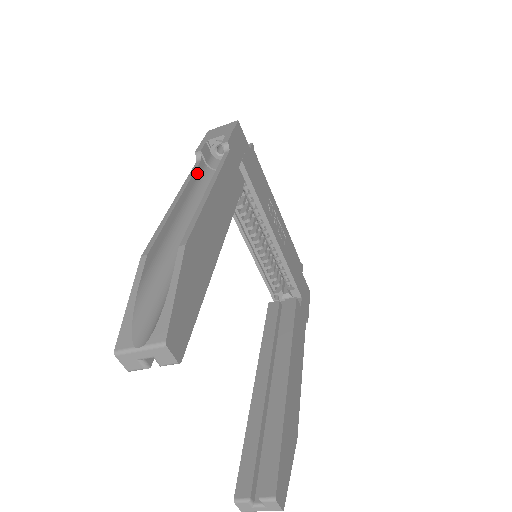
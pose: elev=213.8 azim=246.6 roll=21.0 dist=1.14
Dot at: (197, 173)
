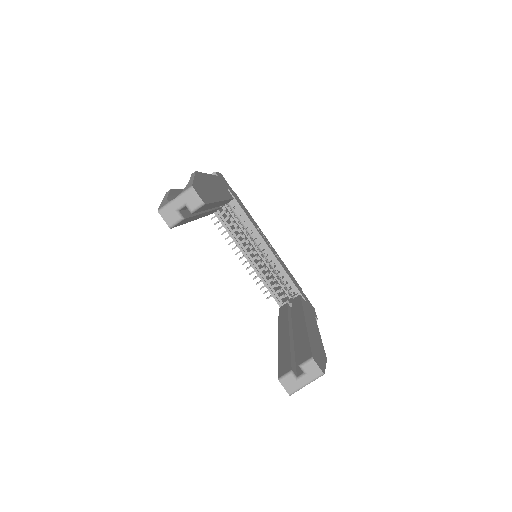
Dot at: occluded
